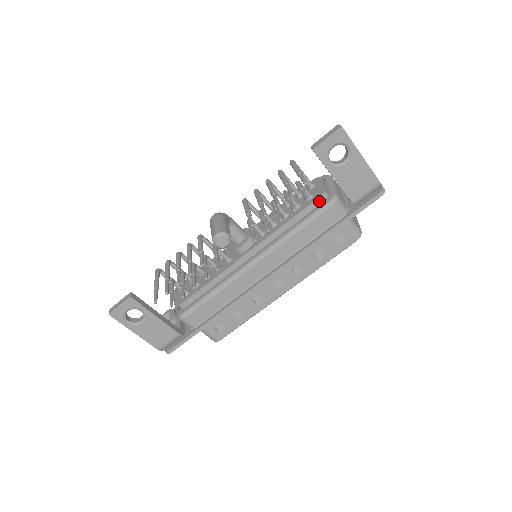
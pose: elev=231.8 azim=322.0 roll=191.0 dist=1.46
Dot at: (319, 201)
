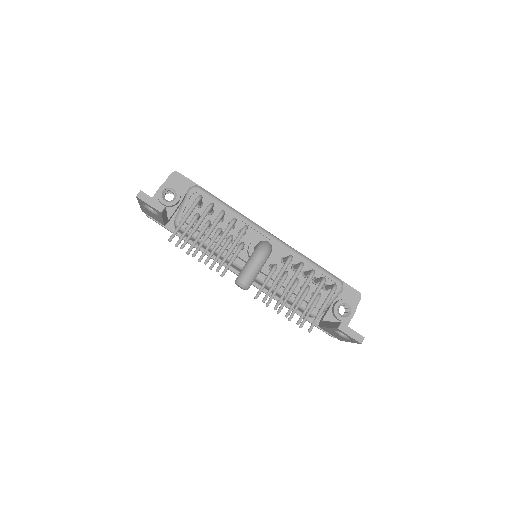
Dot at: occluded
